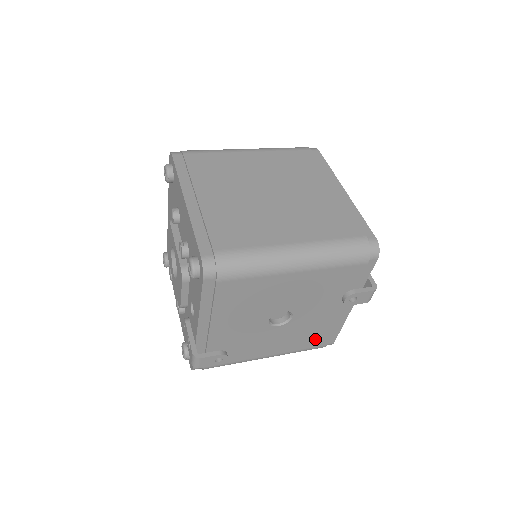
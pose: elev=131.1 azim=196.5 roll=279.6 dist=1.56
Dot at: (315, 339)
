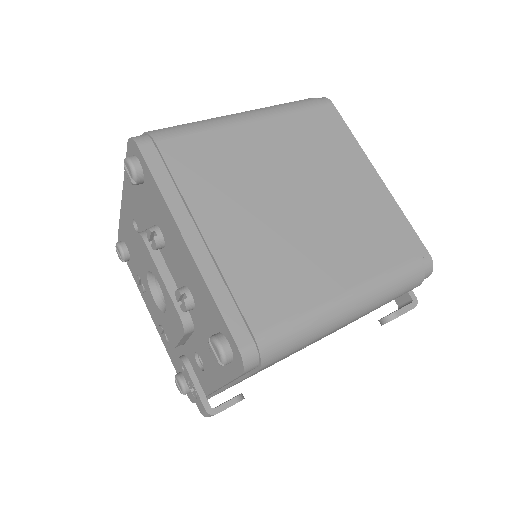
Dot at: occluded
